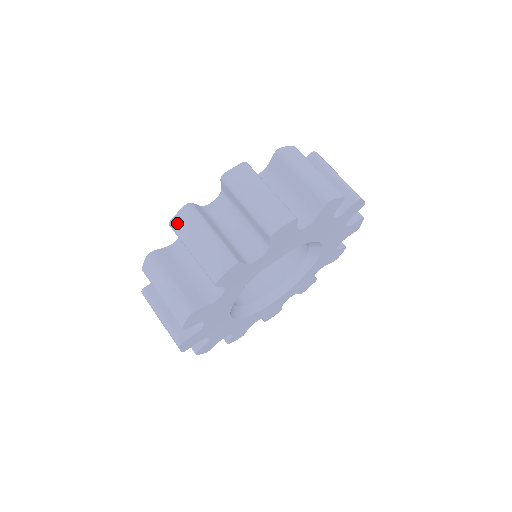
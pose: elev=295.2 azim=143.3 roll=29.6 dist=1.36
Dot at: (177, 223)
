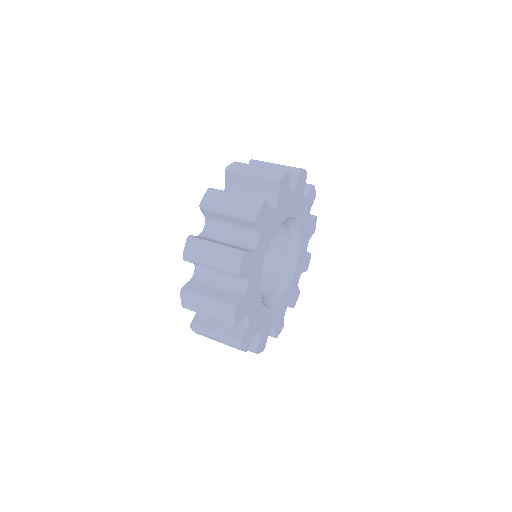
Dot at: (188, 254)
